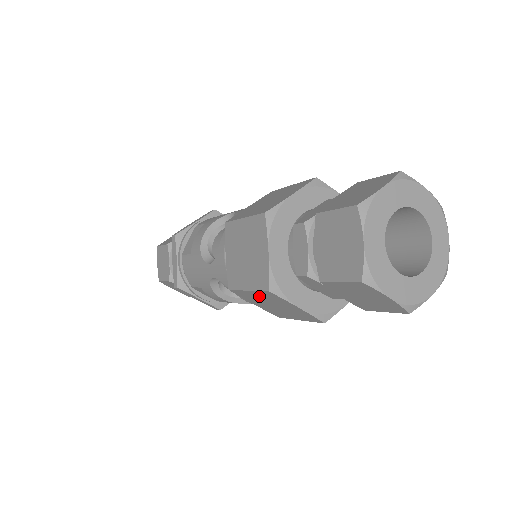
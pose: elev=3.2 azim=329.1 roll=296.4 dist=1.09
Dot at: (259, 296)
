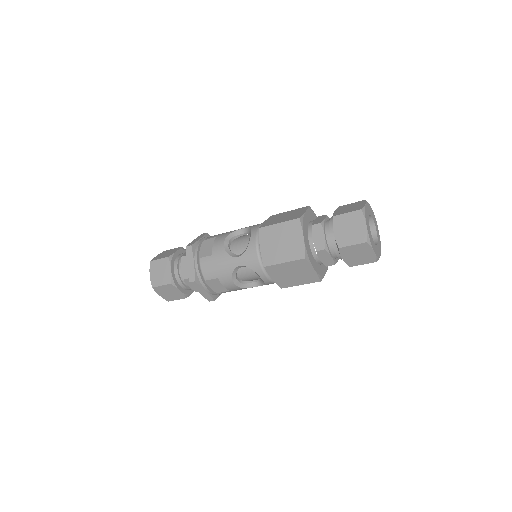
Dot at: (289, 266)
